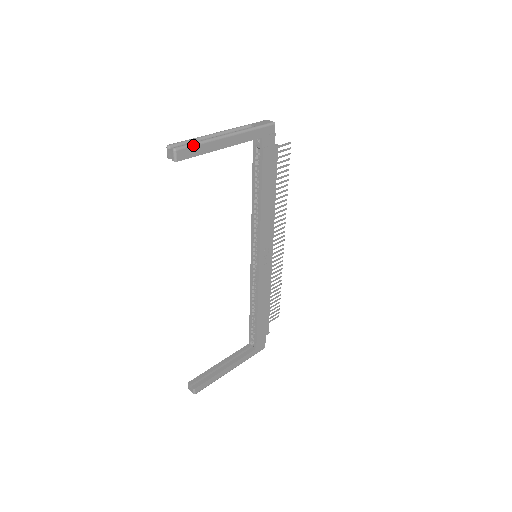
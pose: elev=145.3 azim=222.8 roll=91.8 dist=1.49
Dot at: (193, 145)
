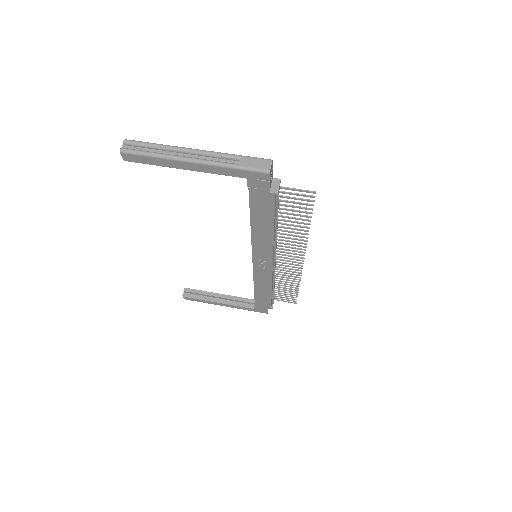
Dot at: (143, 155)
